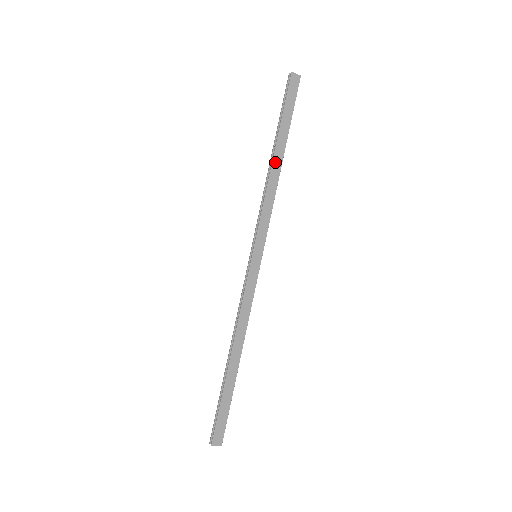
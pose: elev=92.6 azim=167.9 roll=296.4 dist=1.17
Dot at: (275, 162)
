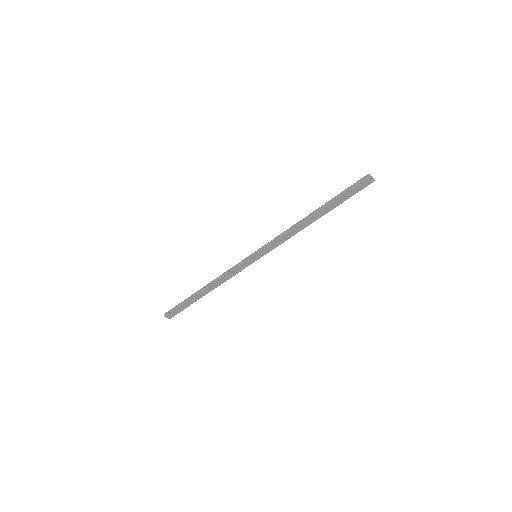
Dot at: (310, 219)
